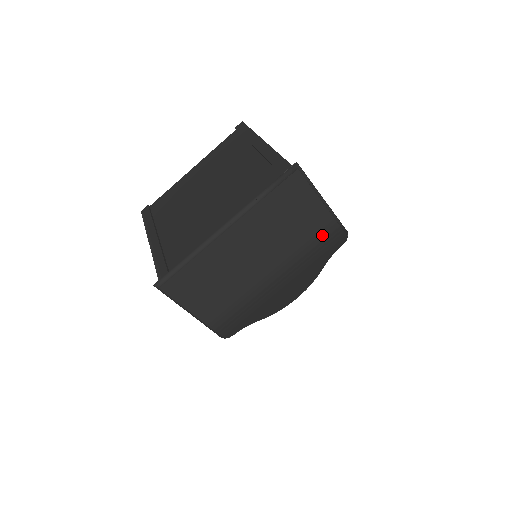
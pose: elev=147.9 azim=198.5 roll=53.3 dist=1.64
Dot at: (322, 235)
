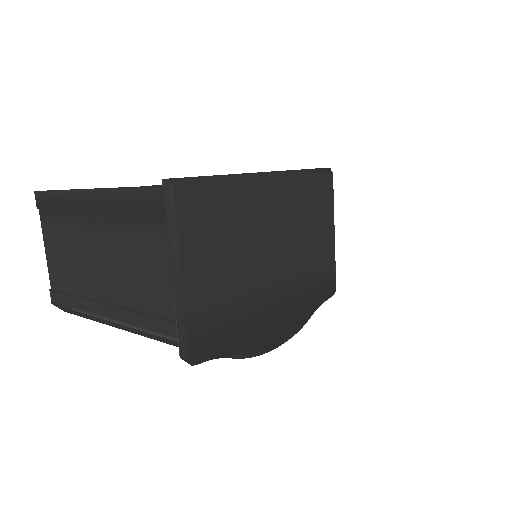
Dot at: (323, 268)
